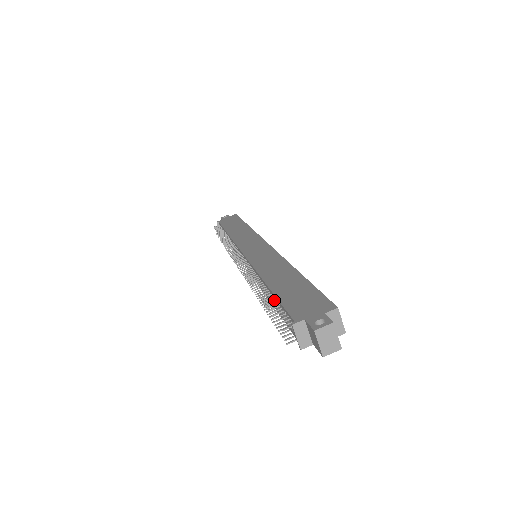
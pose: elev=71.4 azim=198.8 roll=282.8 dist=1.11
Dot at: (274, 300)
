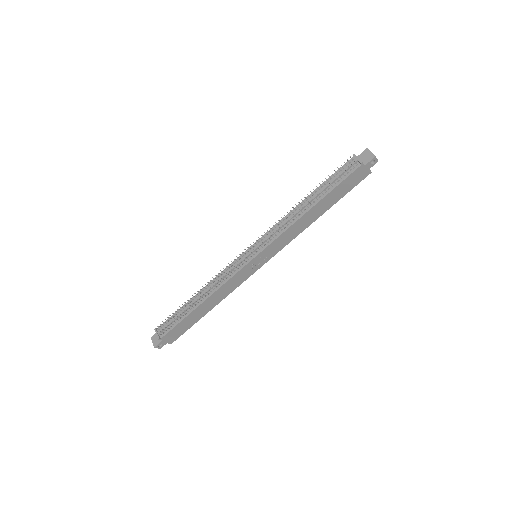
Dot at: (321, 190)
